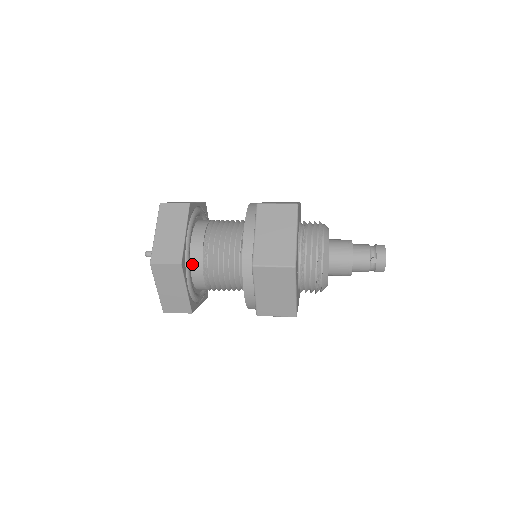
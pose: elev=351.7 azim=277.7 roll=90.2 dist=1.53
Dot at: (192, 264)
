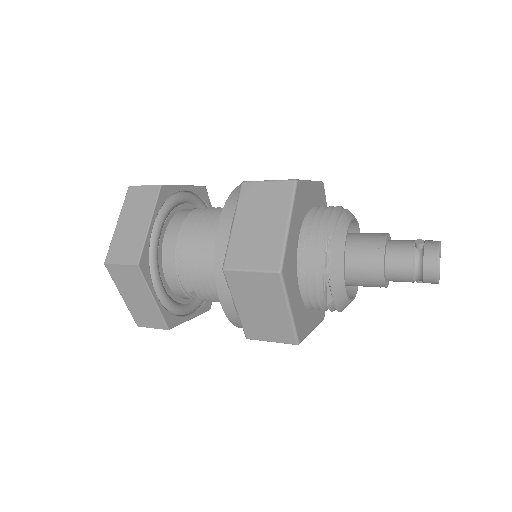
Dot at: (174, 219)
